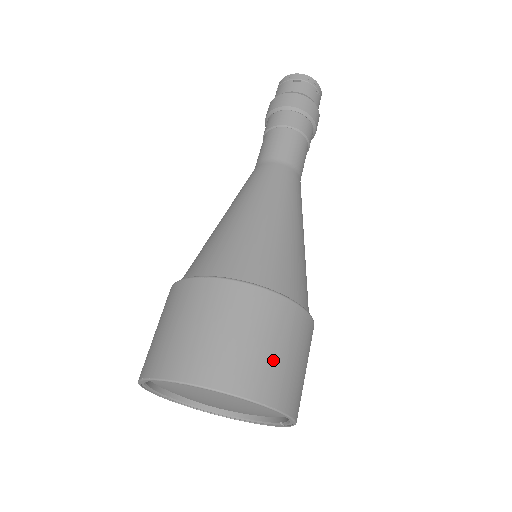
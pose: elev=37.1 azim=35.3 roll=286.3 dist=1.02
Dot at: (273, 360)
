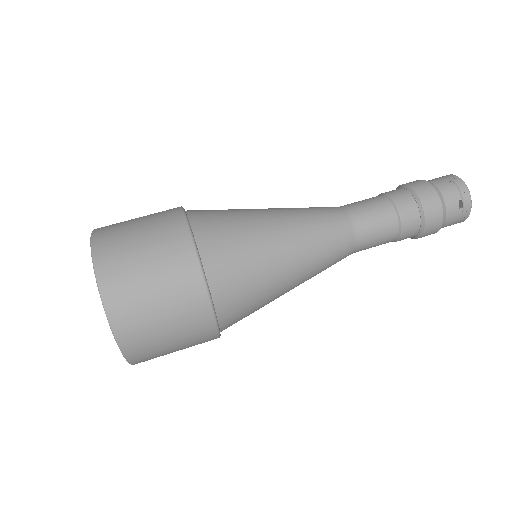
Dot at: (163, 349)
